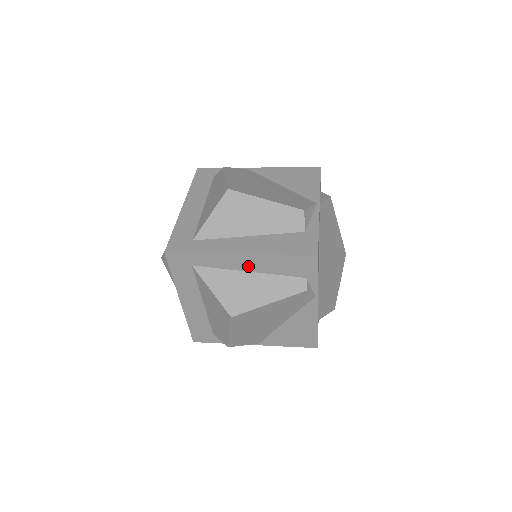
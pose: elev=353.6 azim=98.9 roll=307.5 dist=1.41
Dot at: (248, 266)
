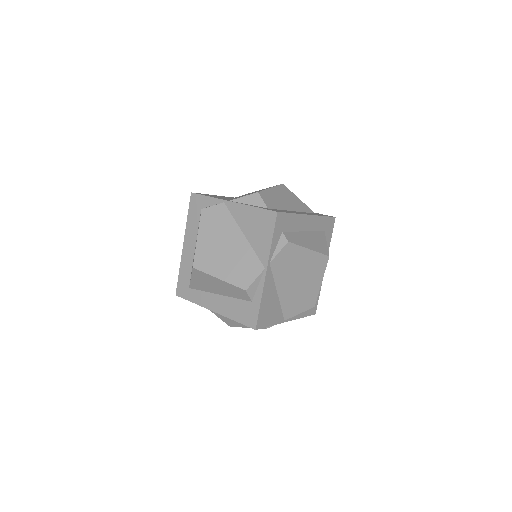
Dot at: occluded
